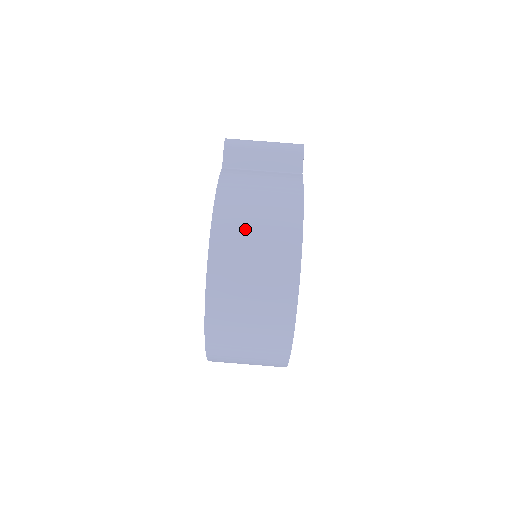
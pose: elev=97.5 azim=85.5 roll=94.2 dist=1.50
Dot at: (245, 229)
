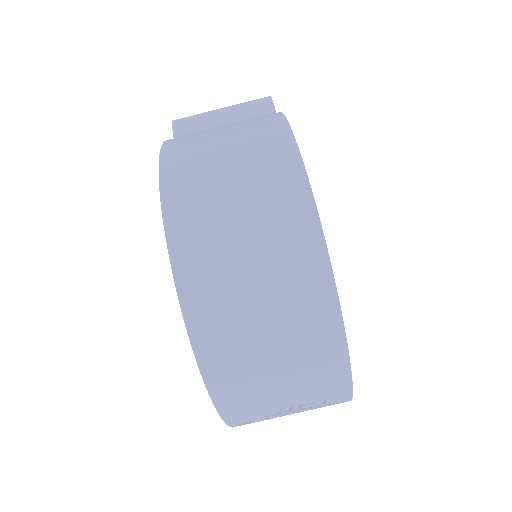
Dot at: (208, 155)
